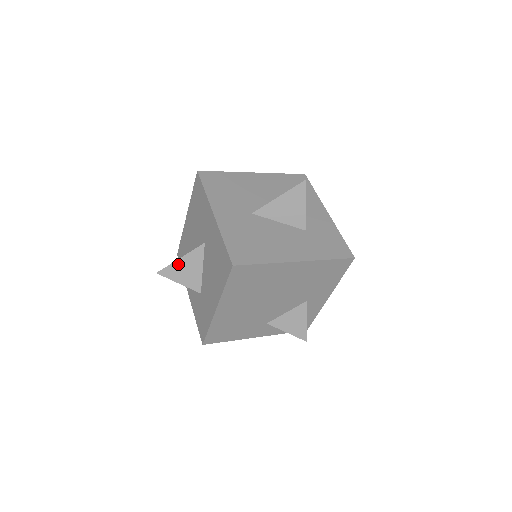
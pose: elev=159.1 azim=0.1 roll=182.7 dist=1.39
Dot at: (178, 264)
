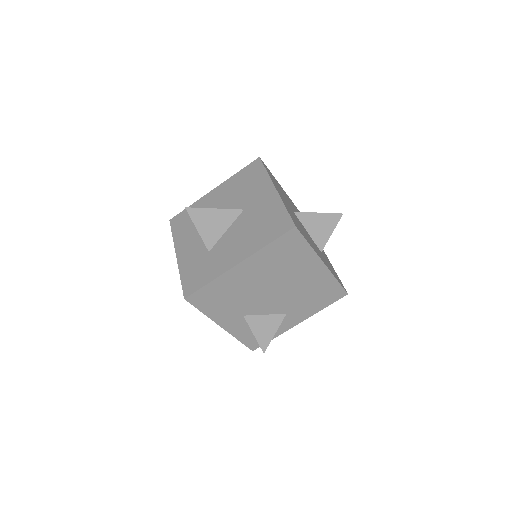
Dot at: (209, 212)
